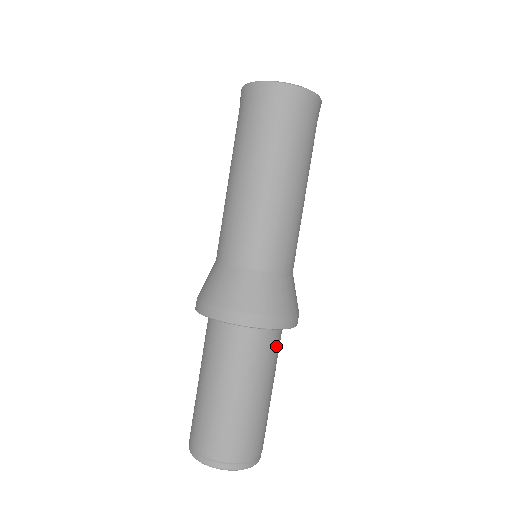
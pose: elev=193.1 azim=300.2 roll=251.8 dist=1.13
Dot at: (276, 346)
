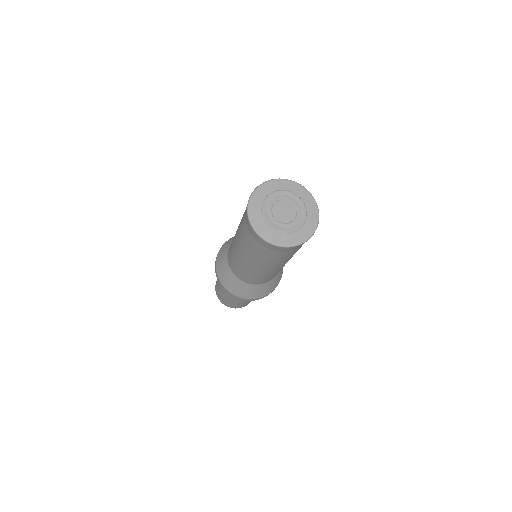
Dot at: occluded
